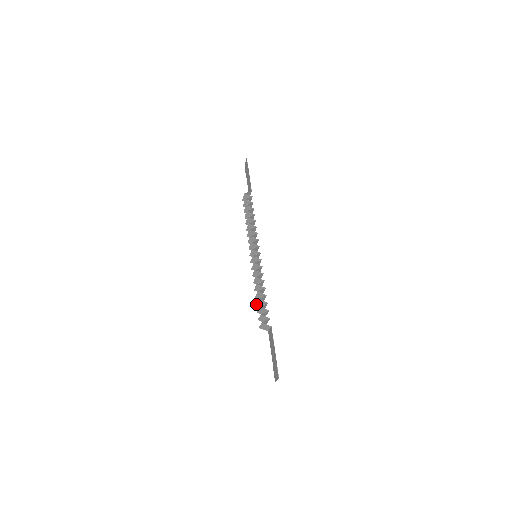
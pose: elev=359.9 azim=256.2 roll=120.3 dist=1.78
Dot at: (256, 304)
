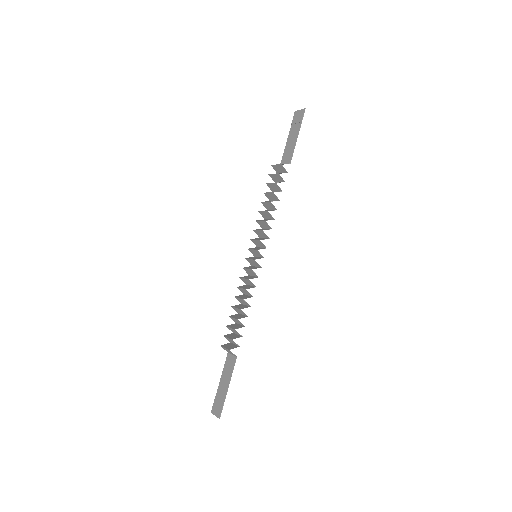
Dot at: (230, 316)
